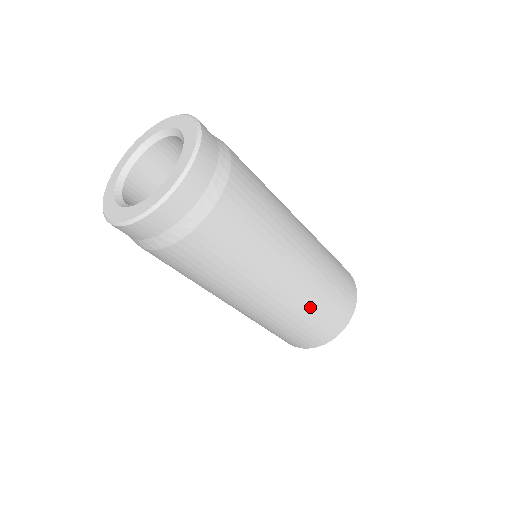
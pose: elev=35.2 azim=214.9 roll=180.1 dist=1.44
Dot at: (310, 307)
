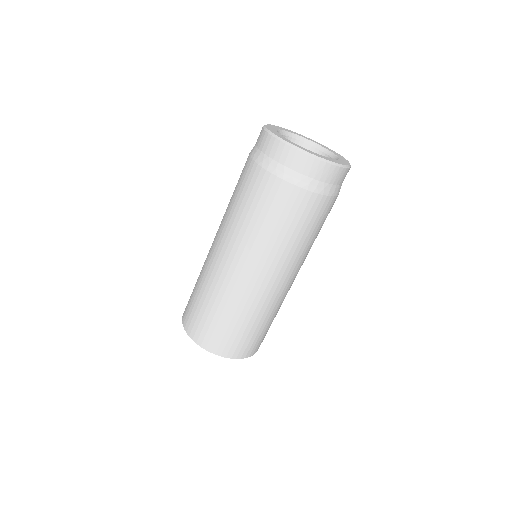
Dot at: (263, 315)
